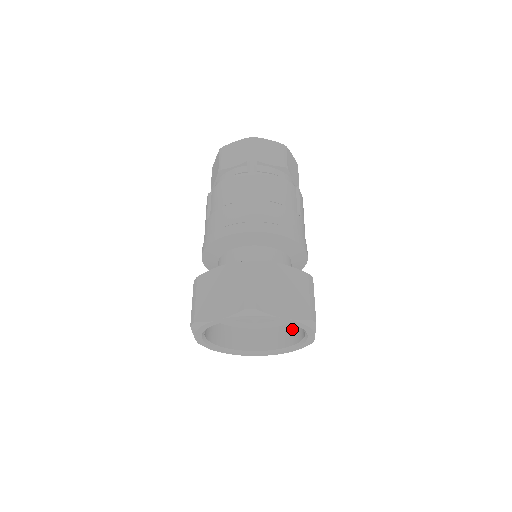
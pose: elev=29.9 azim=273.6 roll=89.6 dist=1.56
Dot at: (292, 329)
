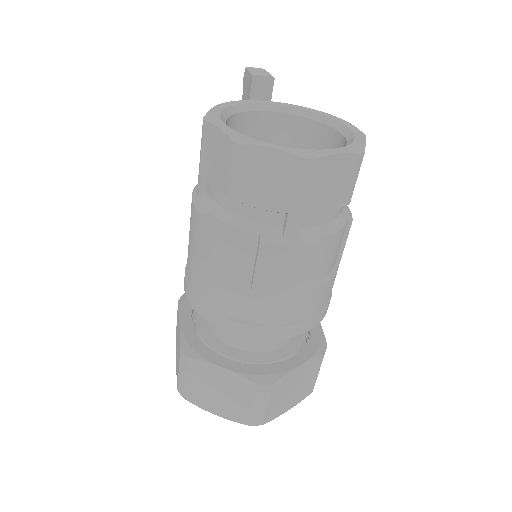
Dot at: occluded
